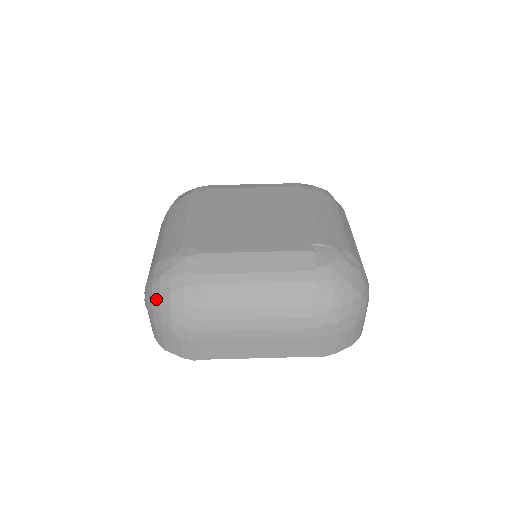
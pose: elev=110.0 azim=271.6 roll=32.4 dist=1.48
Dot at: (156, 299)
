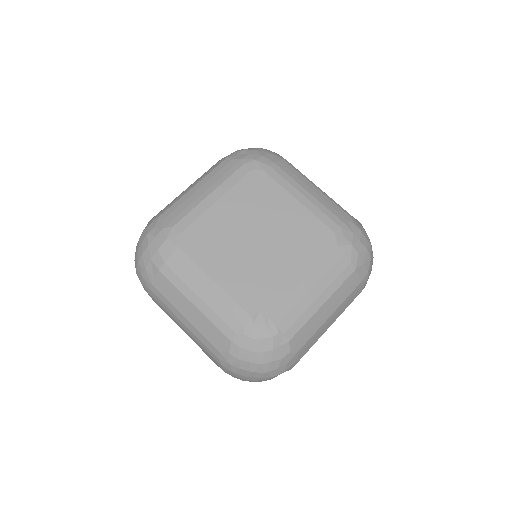
Dot at: (139, 245)
